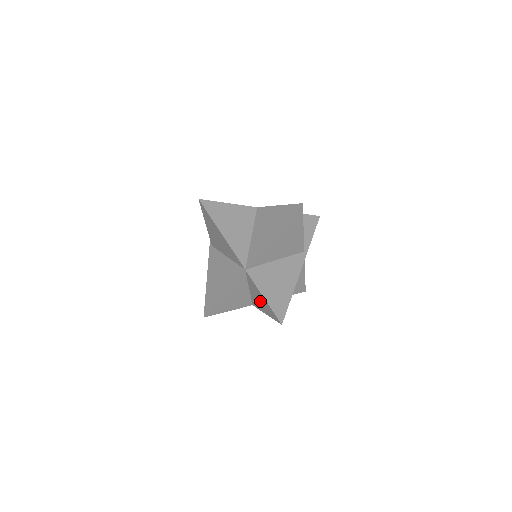
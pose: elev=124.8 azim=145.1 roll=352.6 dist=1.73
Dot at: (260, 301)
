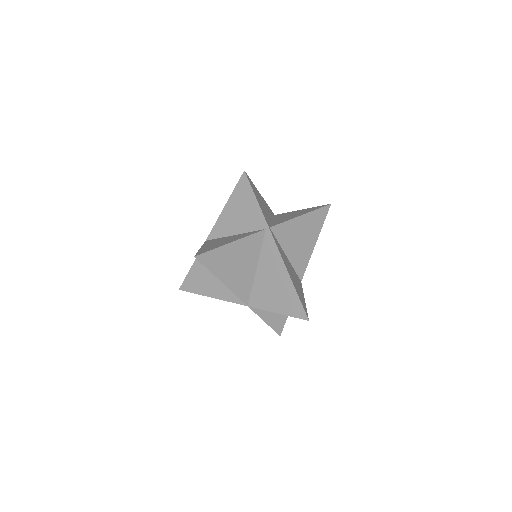
Dot at: occluded
